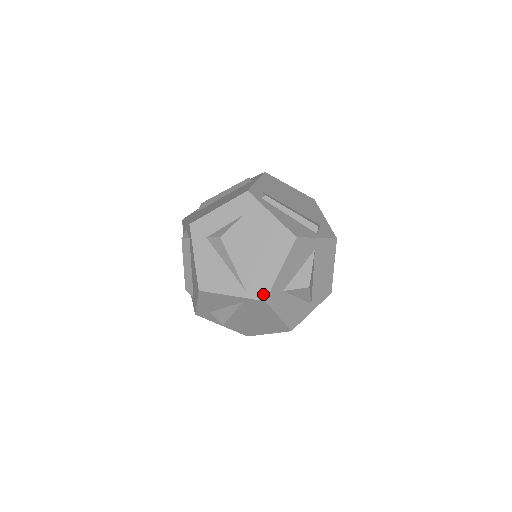
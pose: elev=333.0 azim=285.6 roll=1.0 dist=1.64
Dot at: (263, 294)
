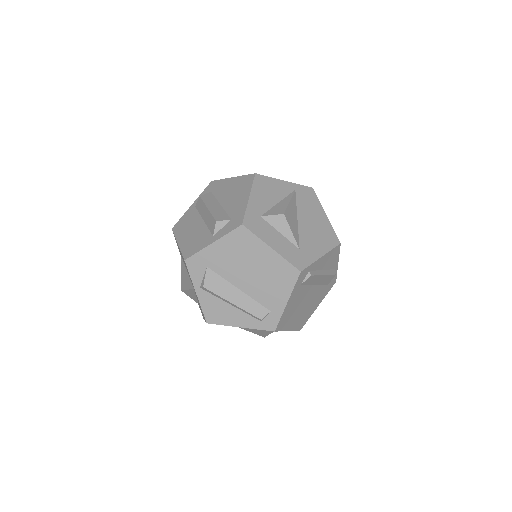
Dot at: occluded
